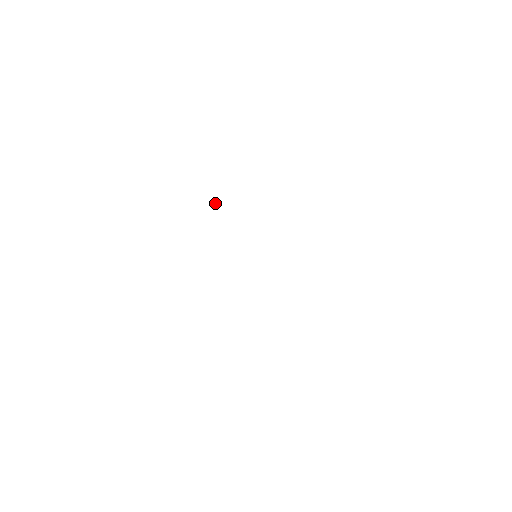
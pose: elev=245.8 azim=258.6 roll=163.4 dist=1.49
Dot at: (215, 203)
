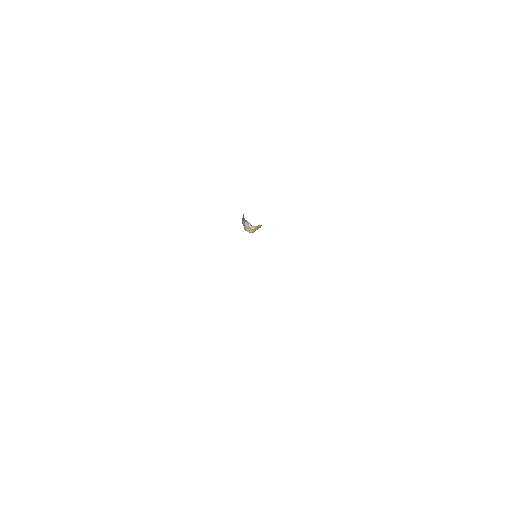
Dot at: occluded
